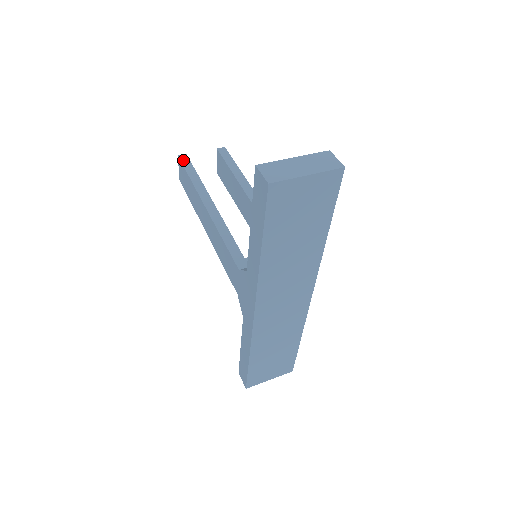
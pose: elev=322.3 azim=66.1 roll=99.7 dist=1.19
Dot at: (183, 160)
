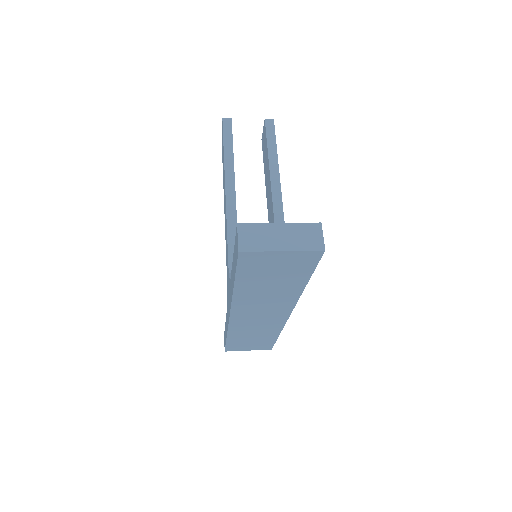
Dot at: (225, 125)
